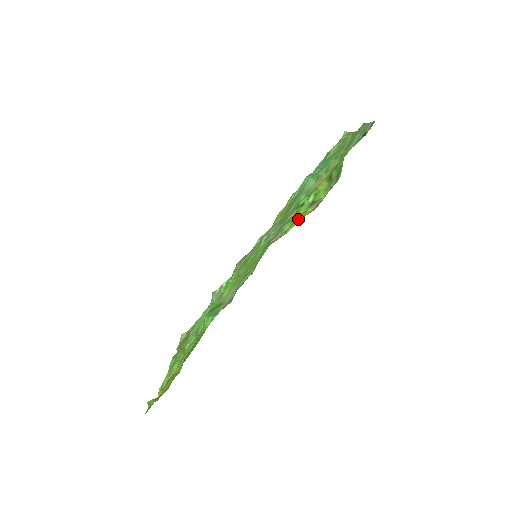
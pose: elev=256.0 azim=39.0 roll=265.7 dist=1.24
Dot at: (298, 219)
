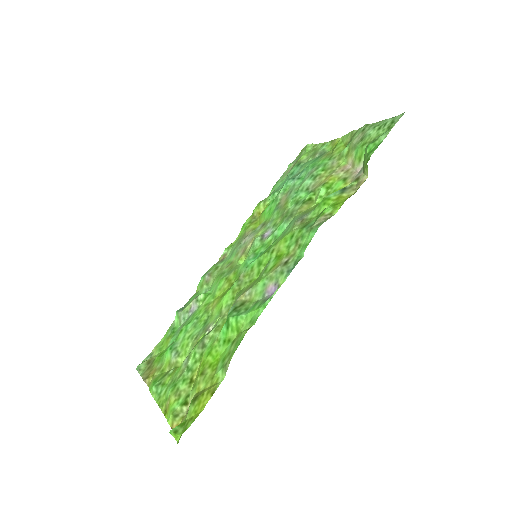
Dot at: (339, 202)
